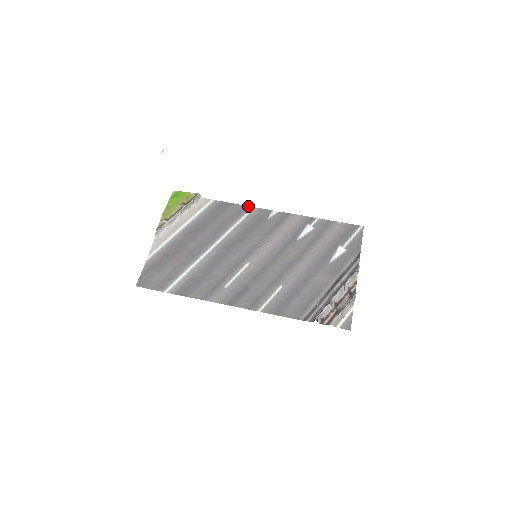
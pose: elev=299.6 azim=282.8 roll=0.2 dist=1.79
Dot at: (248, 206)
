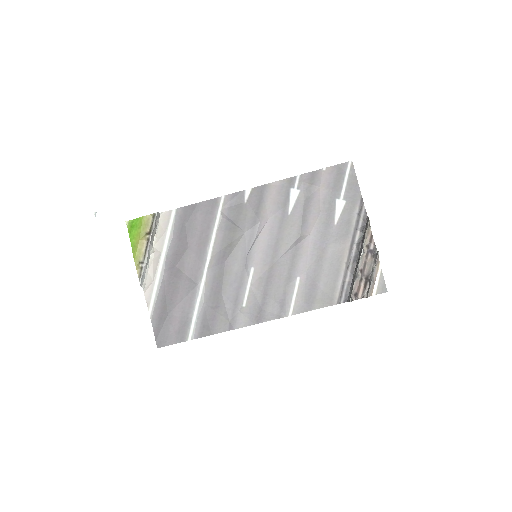
Dot at: (216, 198)
